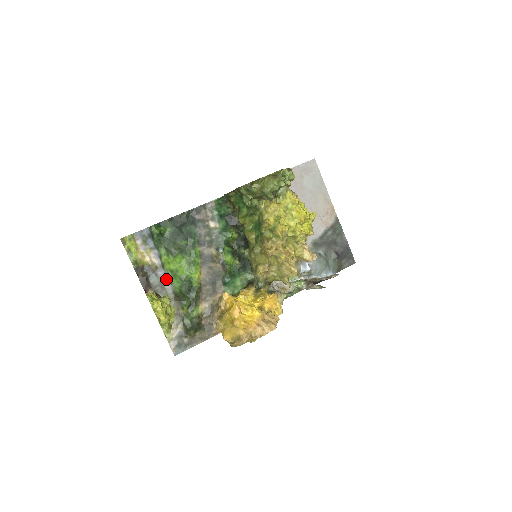
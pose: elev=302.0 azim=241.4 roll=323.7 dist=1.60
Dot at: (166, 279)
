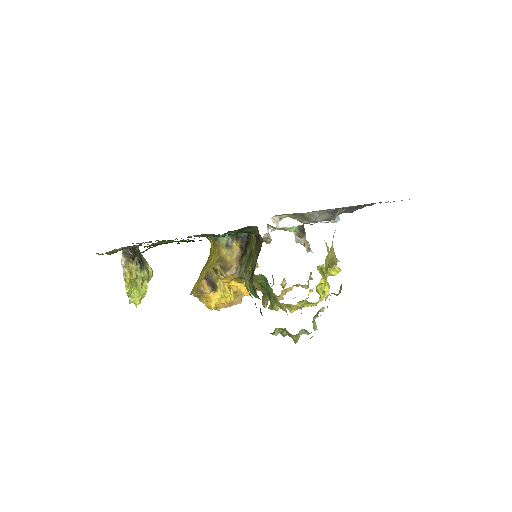
Dot at: occluded
